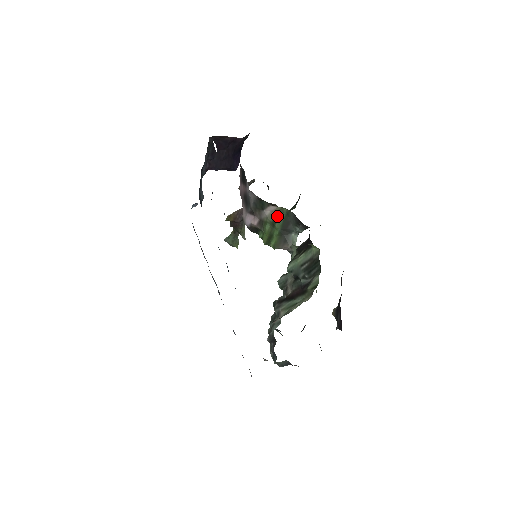
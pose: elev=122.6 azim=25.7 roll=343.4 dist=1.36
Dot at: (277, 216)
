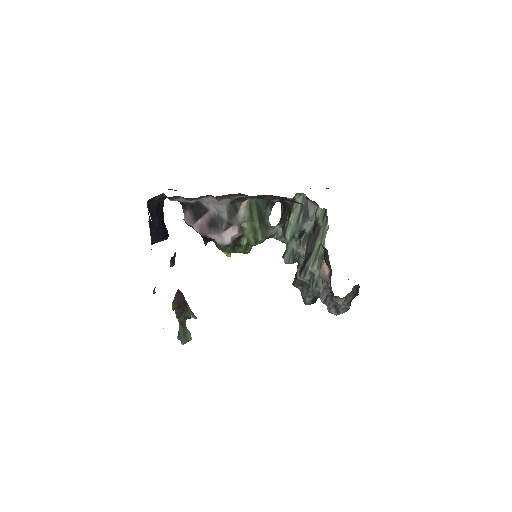
Dot at: (250, 209)
